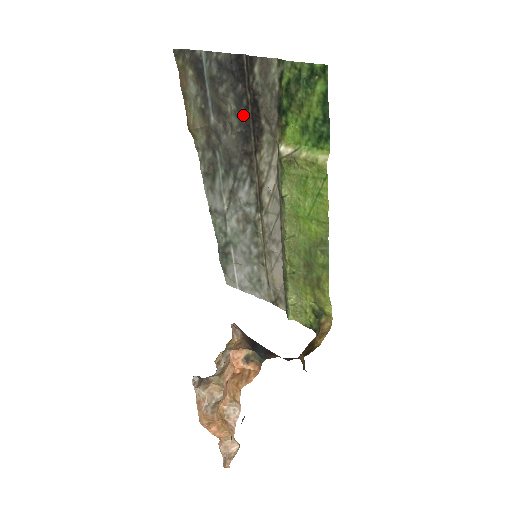
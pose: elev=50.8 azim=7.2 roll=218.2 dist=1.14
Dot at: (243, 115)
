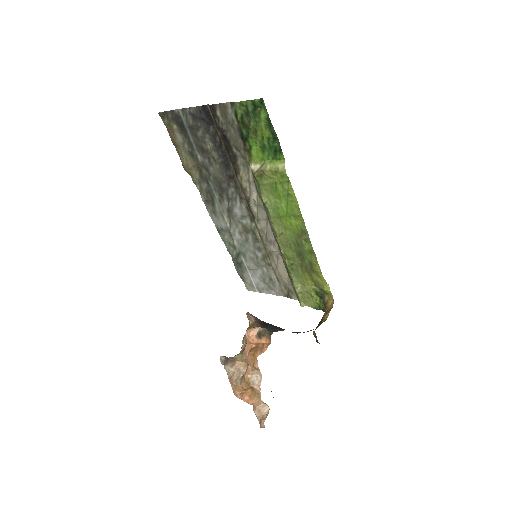
Dot at: (219, 149)
